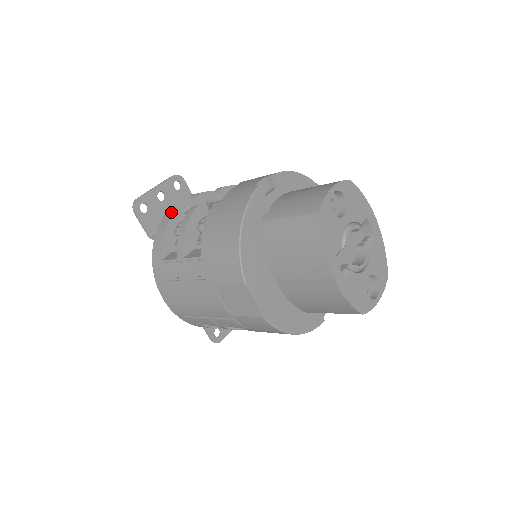
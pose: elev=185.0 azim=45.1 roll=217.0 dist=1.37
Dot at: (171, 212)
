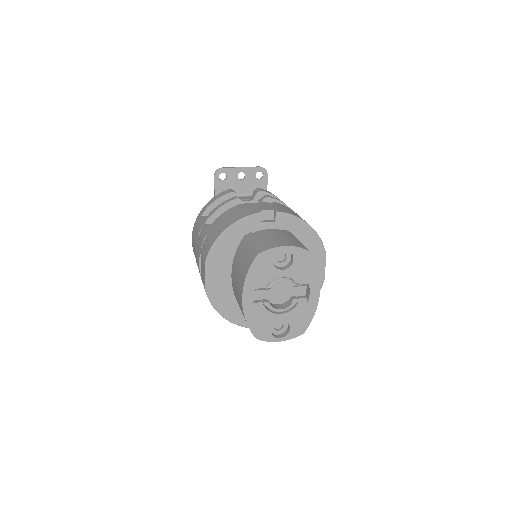
Dot at: (231, 190)
